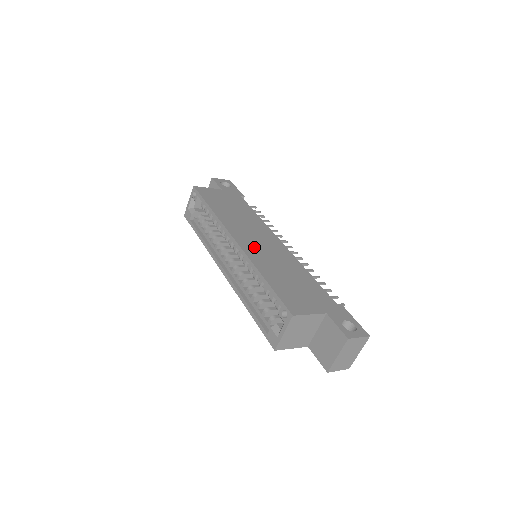
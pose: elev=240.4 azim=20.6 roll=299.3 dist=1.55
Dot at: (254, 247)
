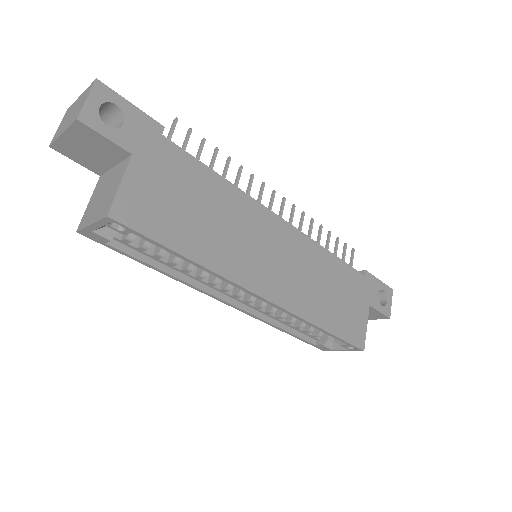
Dot at: (283, 283)
